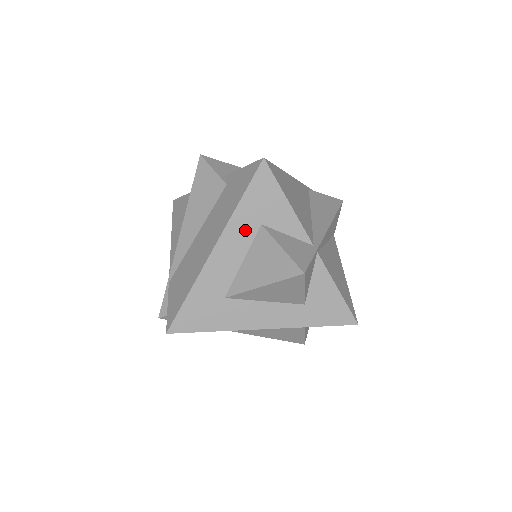
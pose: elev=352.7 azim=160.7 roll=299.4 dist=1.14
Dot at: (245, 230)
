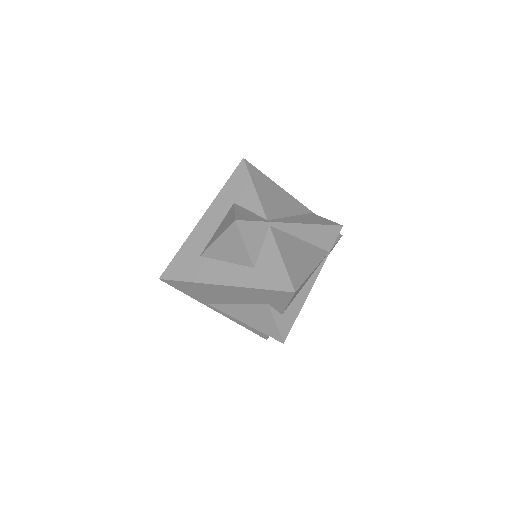
Dot at: (223, 207)
